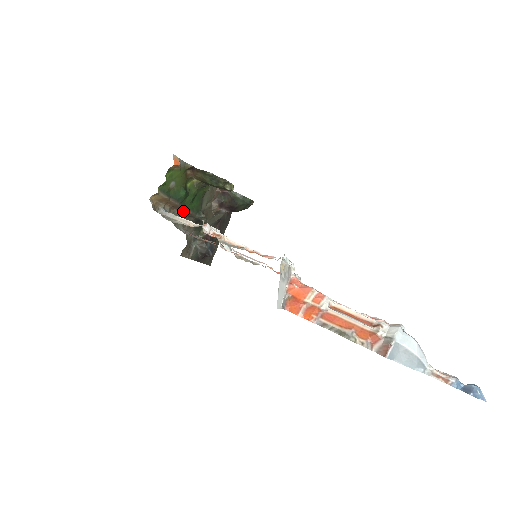
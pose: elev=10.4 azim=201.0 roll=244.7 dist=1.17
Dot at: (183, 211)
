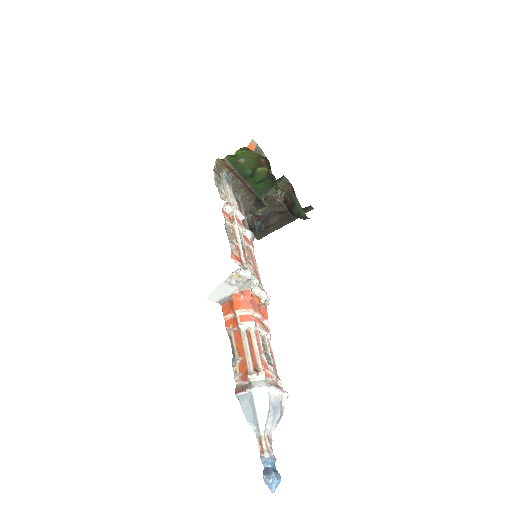
Dot at: (246, 185)
